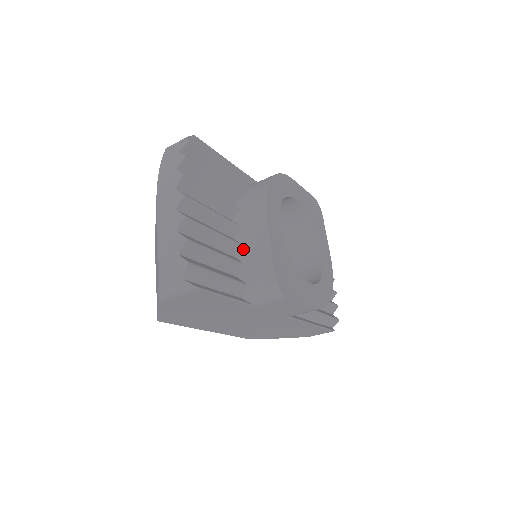
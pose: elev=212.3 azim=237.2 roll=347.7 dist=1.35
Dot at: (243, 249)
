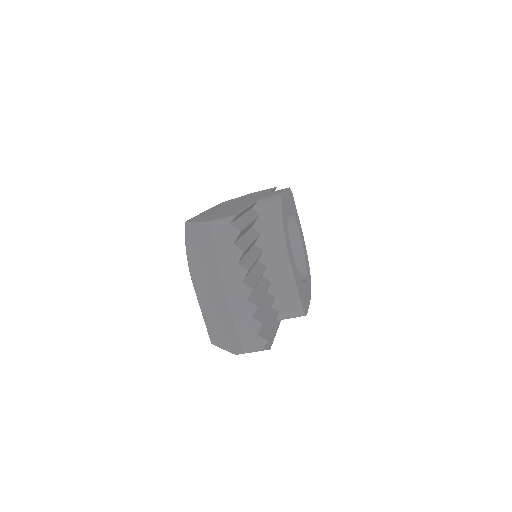
Dot at: (272, 285)
